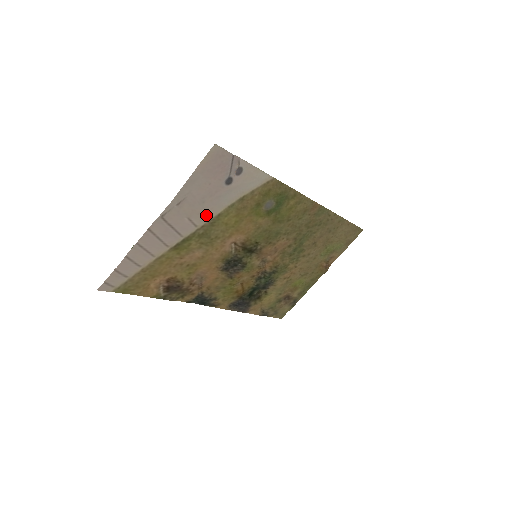
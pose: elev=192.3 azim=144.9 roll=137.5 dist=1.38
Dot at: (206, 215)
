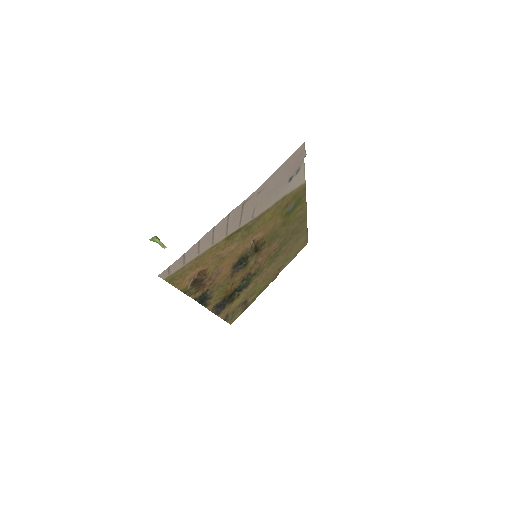
Dot at: (263, 208)
